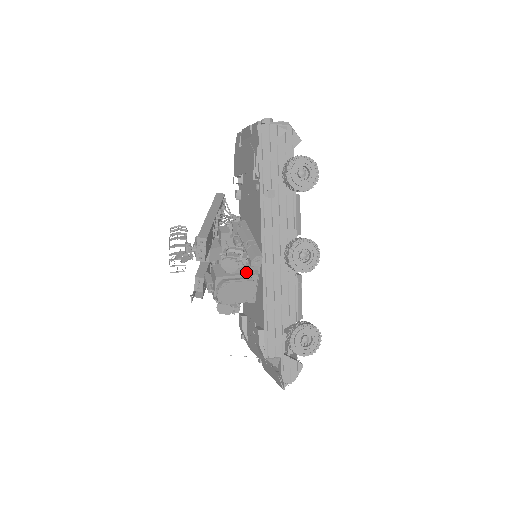
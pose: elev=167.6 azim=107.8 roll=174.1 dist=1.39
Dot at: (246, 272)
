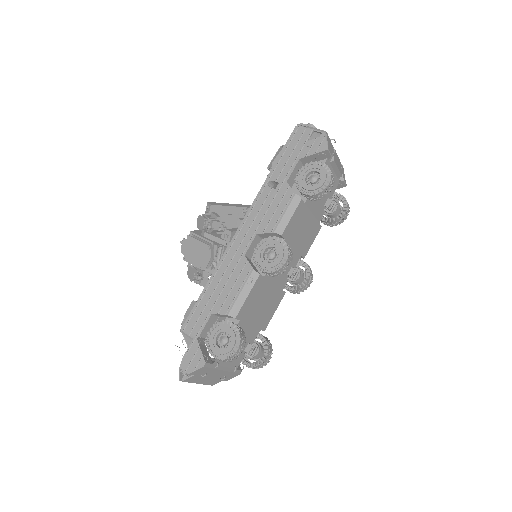
Dot at: (215, 242)
